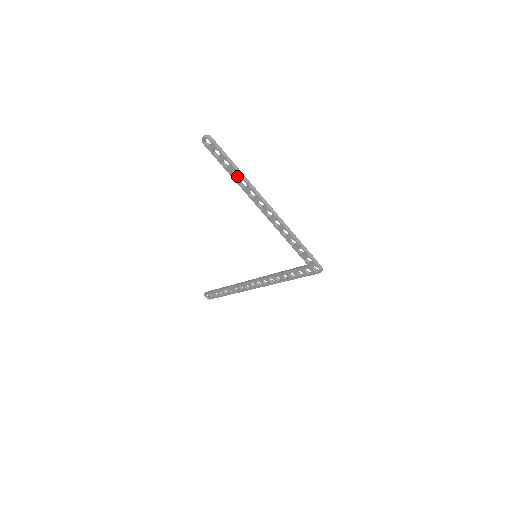
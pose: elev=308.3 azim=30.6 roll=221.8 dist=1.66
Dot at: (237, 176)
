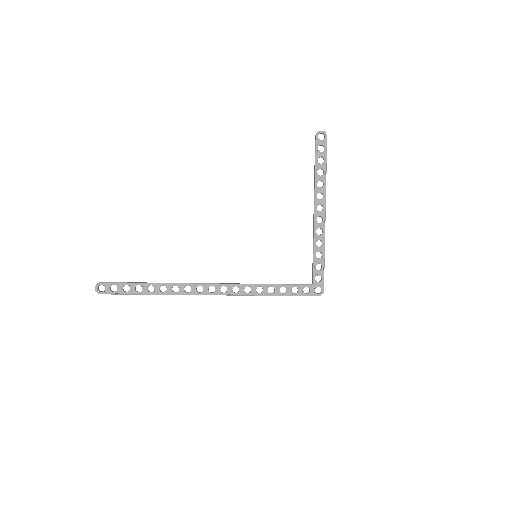
Dot at: occluded
